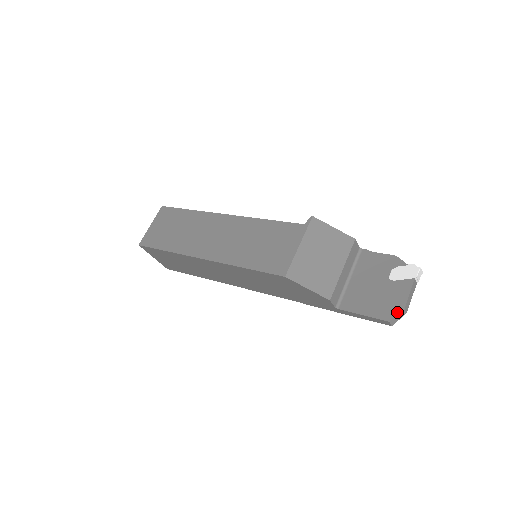
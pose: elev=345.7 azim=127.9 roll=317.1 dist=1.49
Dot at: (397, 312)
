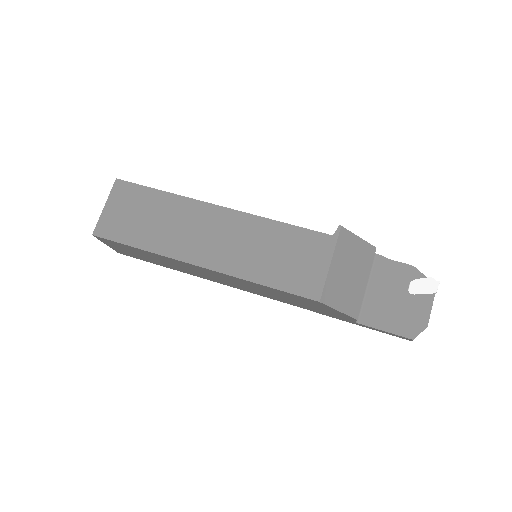
Dot at: (421, 330)
